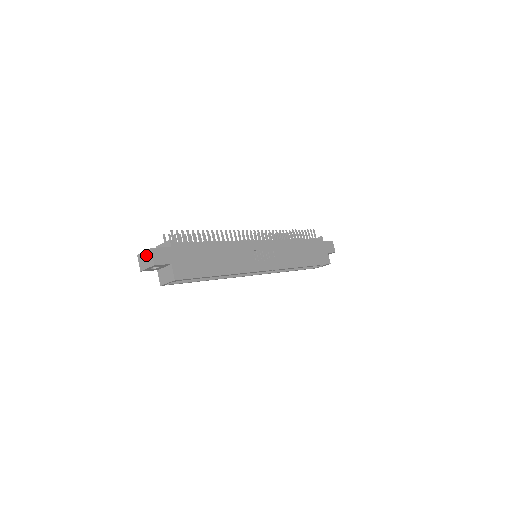
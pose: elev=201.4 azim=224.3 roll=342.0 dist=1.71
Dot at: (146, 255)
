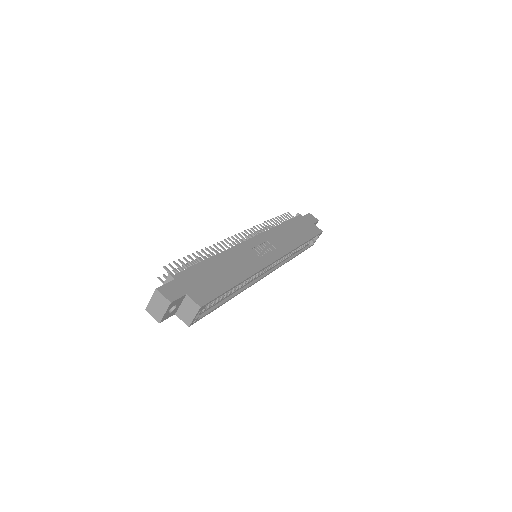
Dot at: (155, 301)
